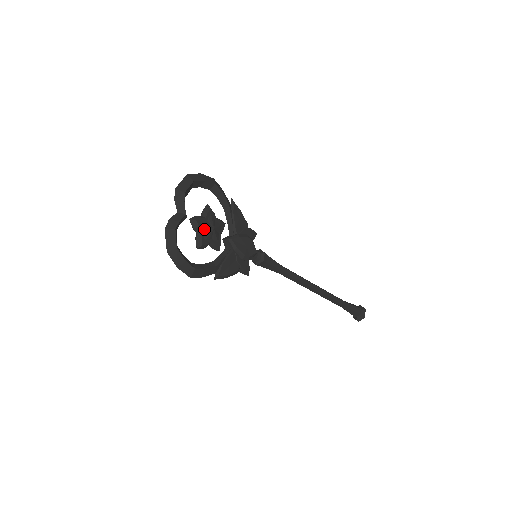
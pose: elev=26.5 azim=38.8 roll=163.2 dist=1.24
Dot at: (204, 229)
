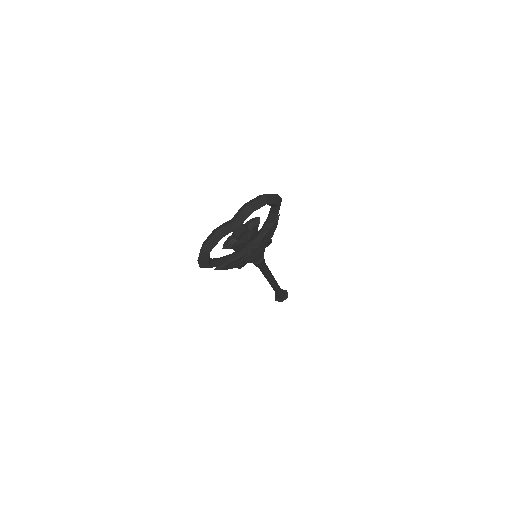
Dot at: (241, 238)
